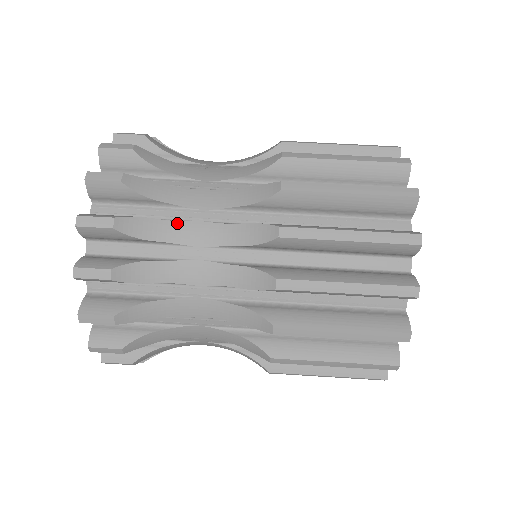
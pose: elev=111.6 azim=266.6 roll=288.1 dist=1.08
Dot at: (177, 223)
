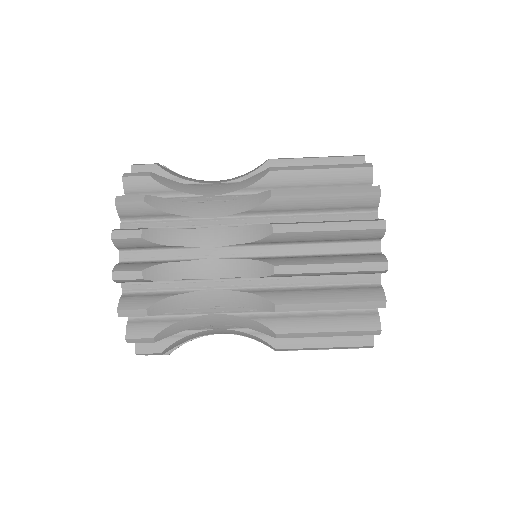
Dot at: occluded
